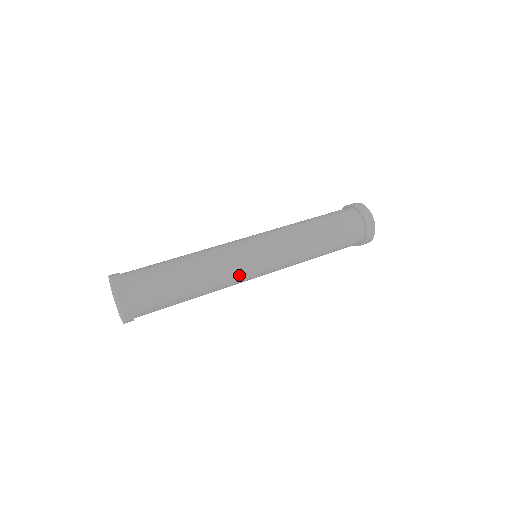
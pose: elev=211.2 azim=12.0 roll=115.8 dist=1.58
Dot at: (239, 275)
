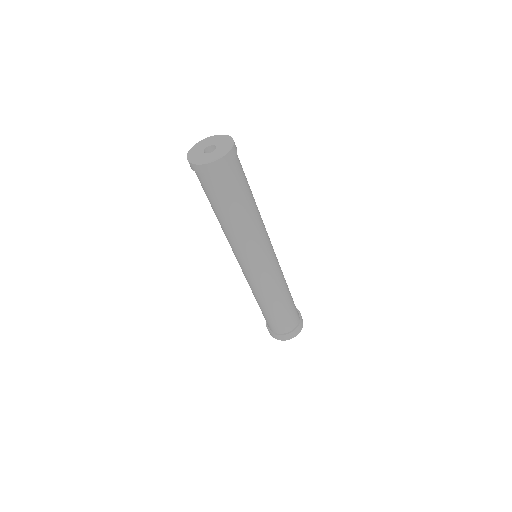
Dot at: (260, 245)
